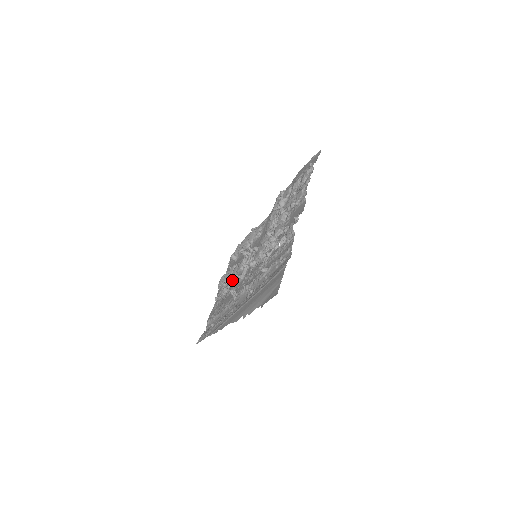
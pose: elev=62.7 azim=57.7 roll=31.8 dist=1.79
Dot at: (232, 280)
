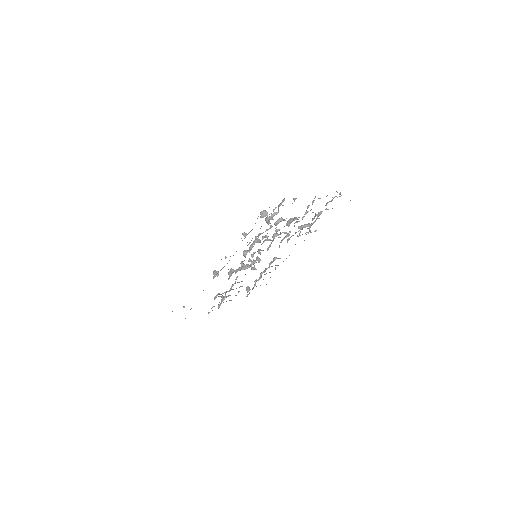
Dot at: (230, 290)
